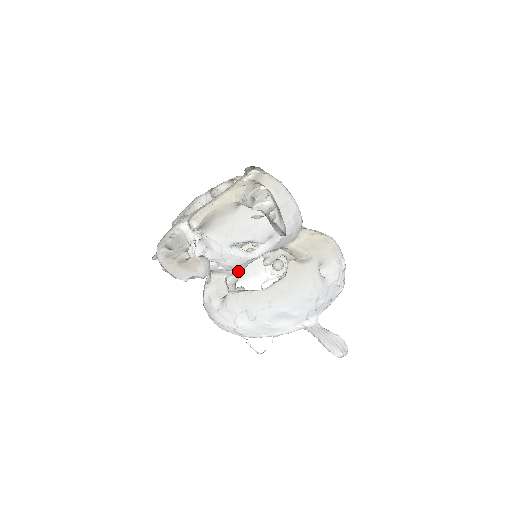
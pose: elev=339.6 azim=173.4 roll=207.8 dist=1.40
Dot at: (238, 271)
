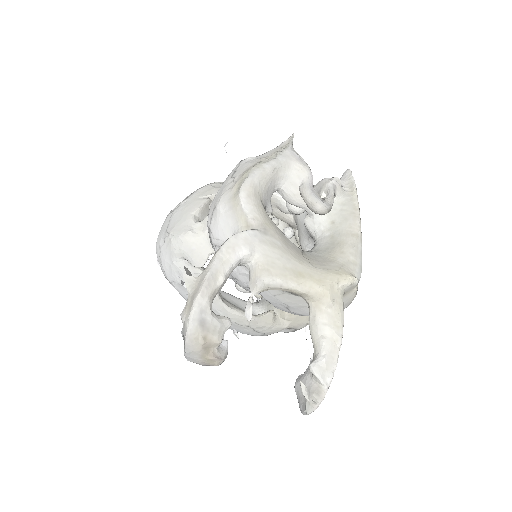
Dot at: occluded
